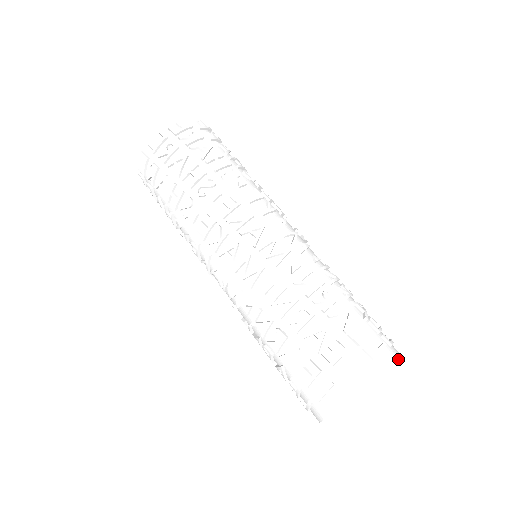
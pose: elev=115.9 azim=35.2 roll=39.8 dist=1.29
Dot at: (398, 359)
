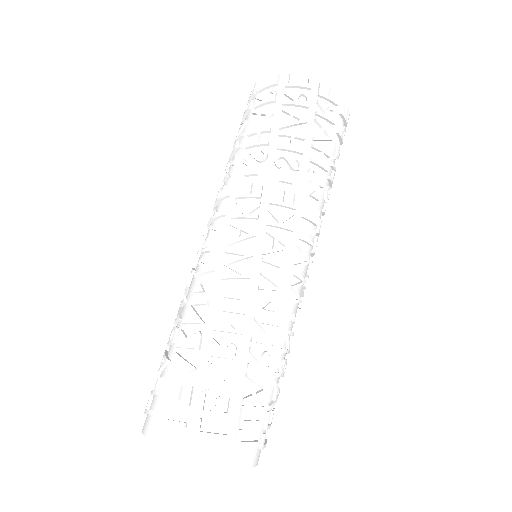
Dot at: (253, 465)
